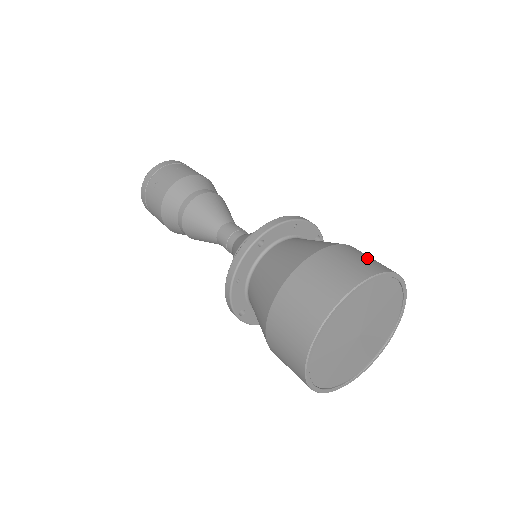
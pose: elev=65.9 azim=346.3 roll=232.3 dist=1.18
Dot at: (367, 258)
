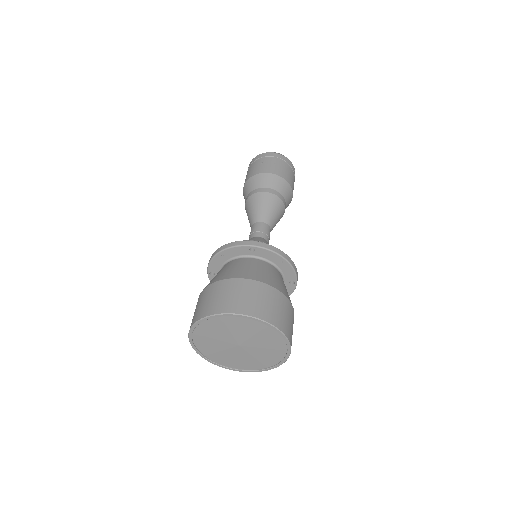
Dot at: (284, 314)
